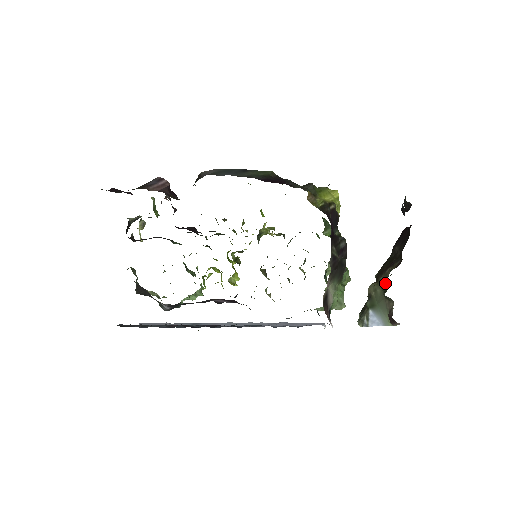
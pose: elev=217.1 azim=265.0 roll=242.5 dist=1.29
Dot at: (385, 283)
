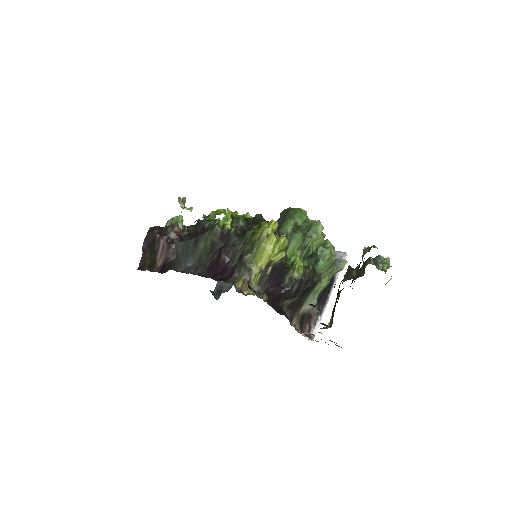
Dot at: occluded
